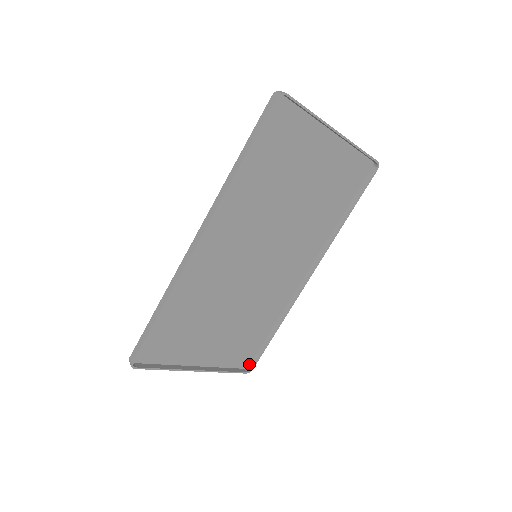
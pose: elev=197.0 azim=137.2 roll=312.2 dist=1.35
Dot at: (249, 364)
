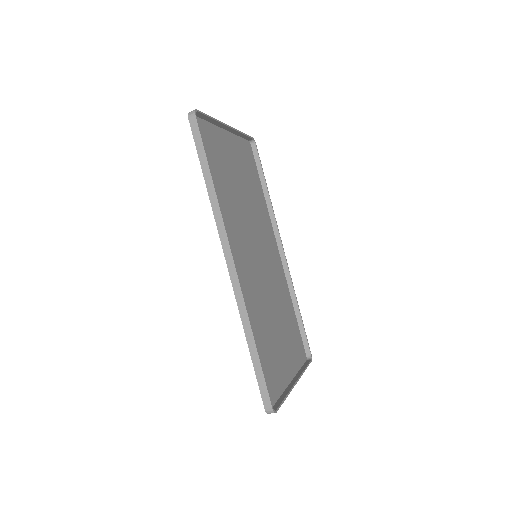
Dot at: (305, 354)
